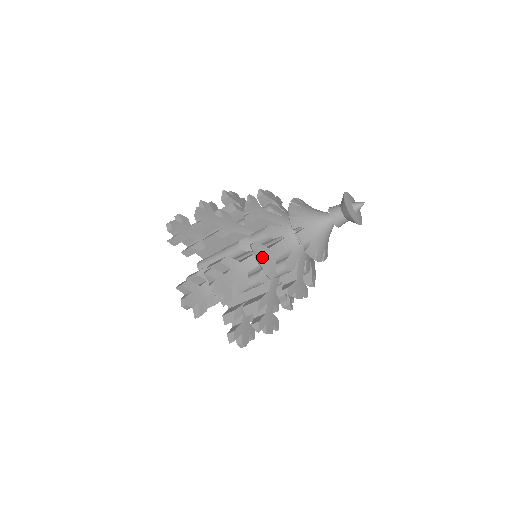
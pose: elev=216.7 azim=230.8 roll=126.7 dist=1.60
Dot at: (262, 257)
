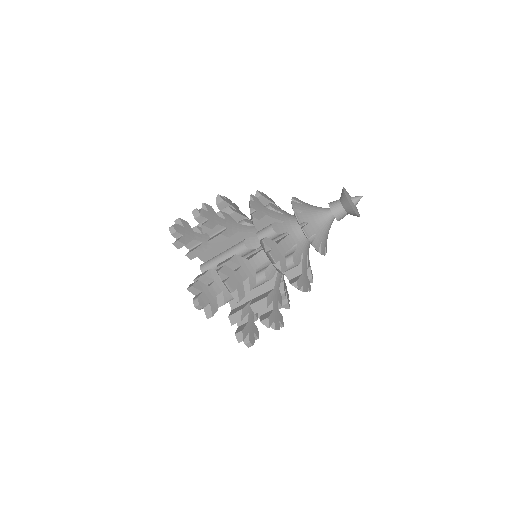
Dot at: (273, 252)
